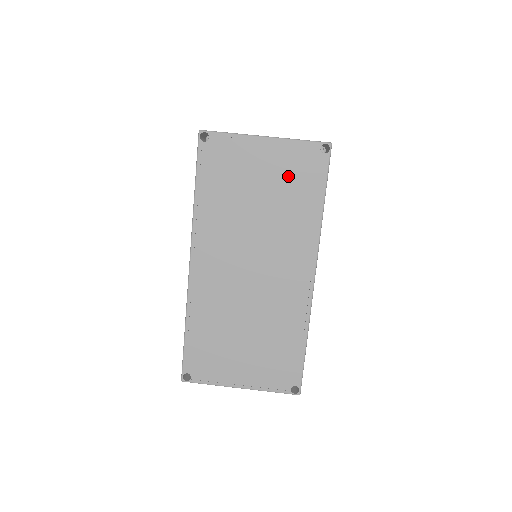
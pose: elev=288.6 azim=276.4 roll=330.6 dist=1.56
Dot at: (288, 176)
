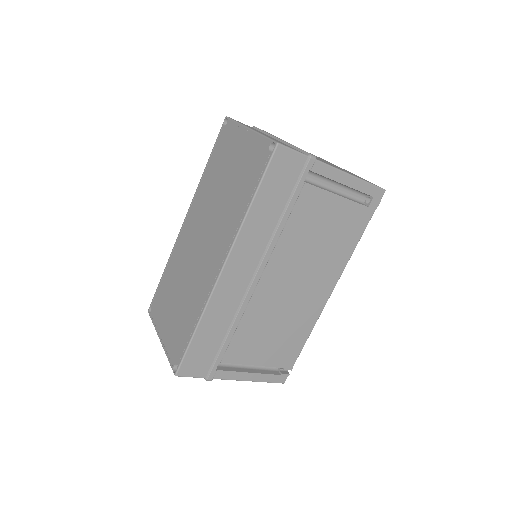
Dot at: (245, 167)
